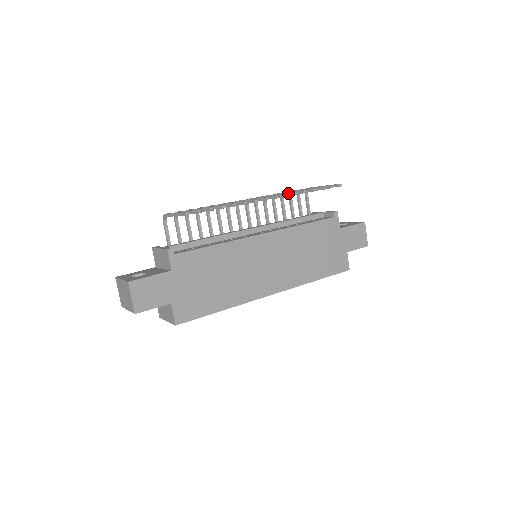
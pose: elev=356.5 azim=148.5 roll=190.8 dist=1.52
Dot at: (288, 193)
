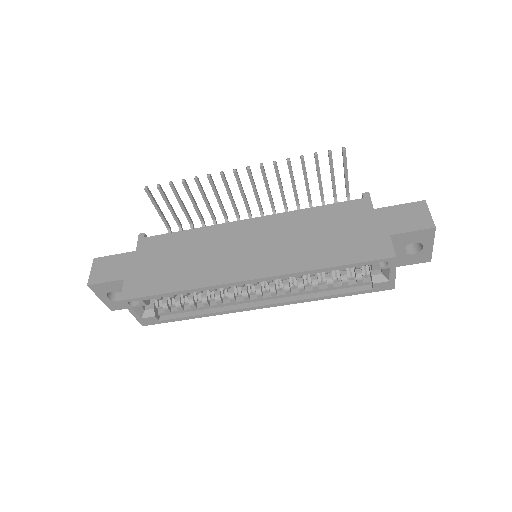
Dot at: (275, 172)
